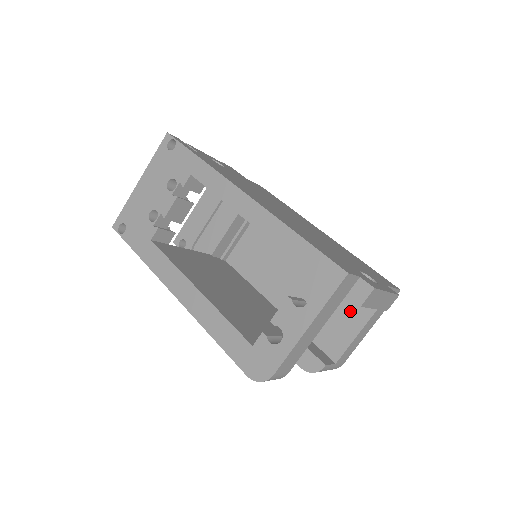
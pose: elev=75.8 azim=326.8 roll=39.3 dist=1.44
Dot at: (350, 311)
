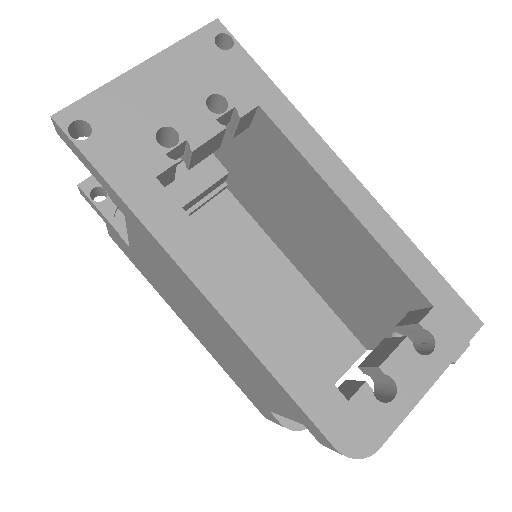
Dot at: (330, 353)
